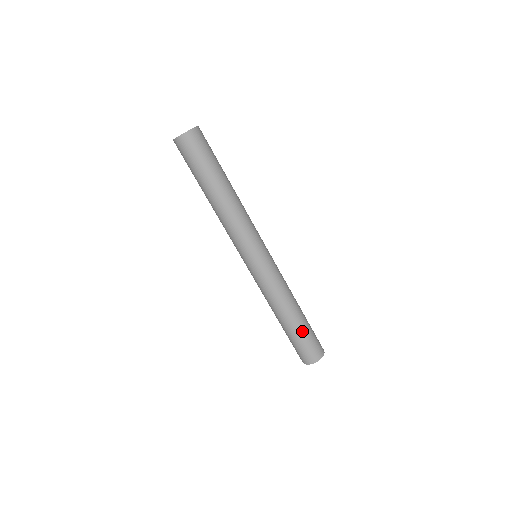
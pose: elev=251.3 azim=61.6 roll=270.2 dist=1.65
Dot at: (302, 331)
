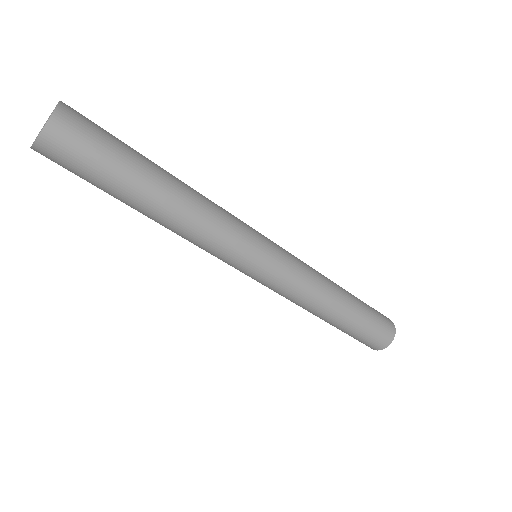
Dot at: (354, 326)
